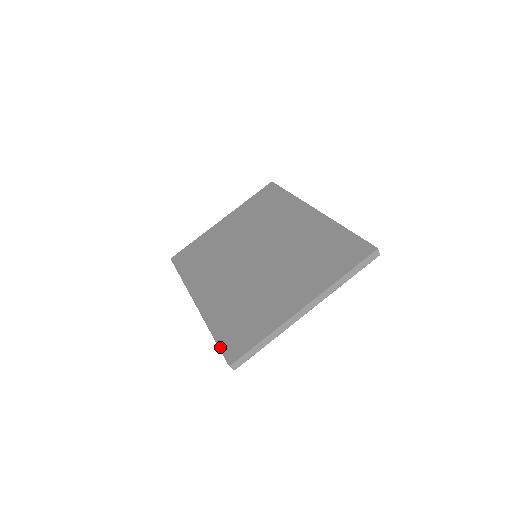
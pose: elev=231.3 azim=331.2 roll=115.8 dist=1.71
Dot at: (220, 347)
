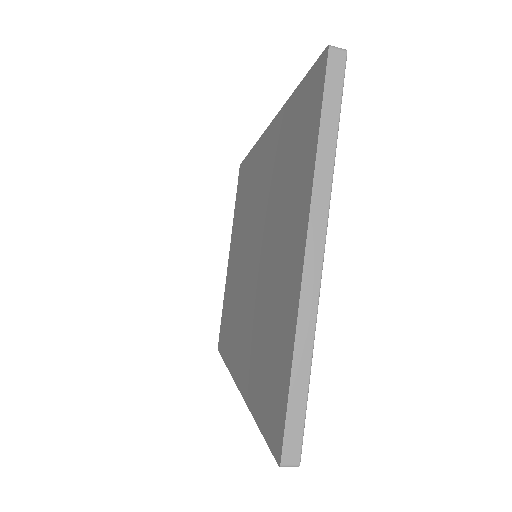
Dot at: (264, 437)
